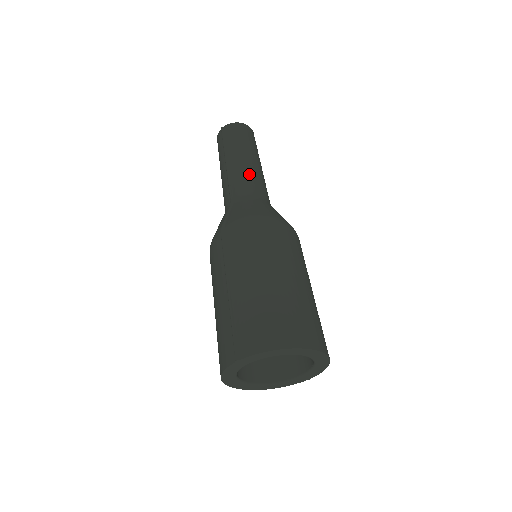
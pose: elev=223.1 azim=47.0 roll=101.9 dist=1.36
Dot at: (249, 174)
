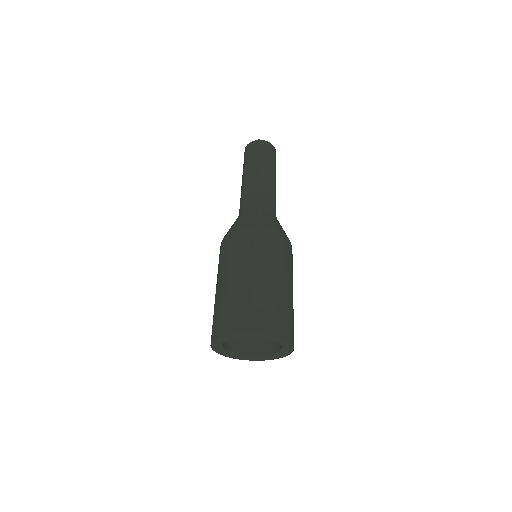
Dot at: (272, 192)
